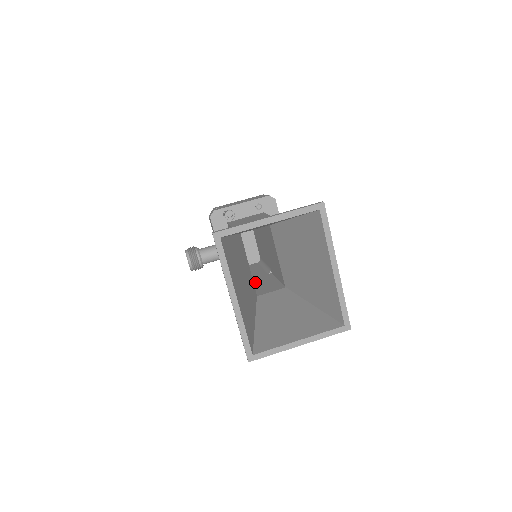
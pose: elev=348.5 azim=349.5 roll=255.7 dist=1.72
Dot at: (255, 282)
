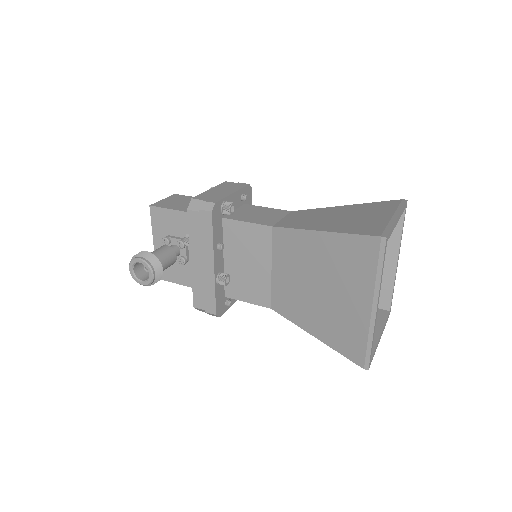
Dot at: occluded
